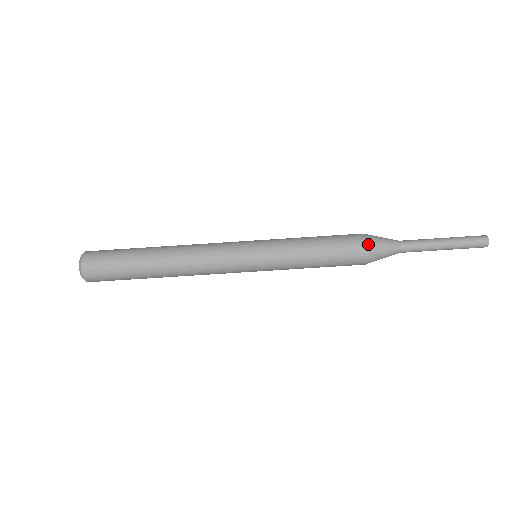
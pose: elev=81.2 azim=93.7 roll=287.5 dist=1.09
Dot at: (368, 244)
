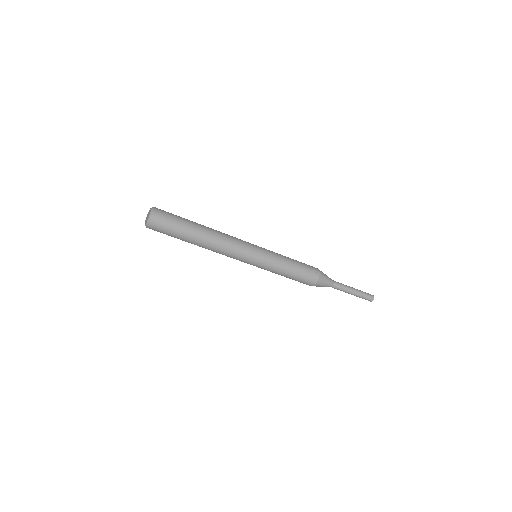
Dot at: (320, 275)
